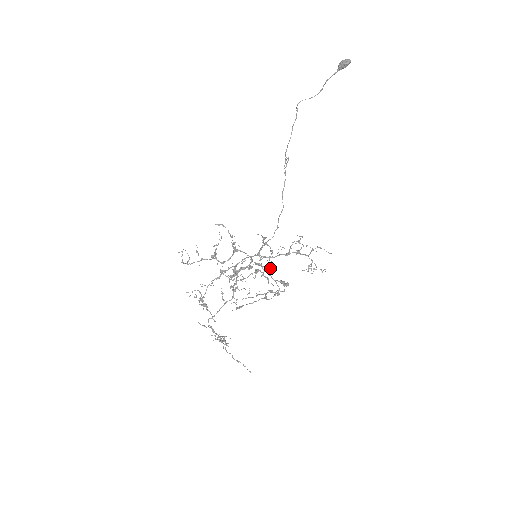
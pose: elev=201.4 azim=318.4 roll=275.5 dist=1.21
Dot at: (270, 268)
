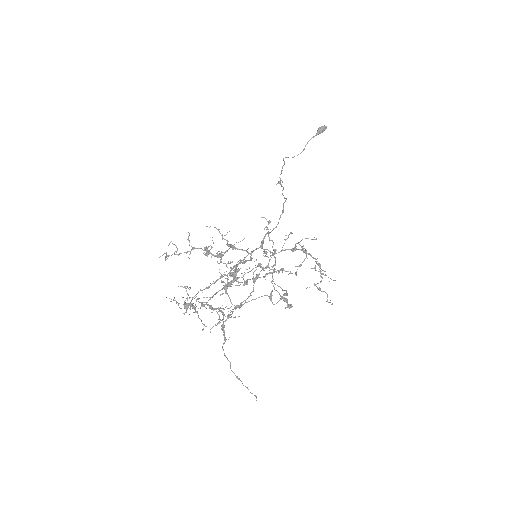
Dot at: occluded
